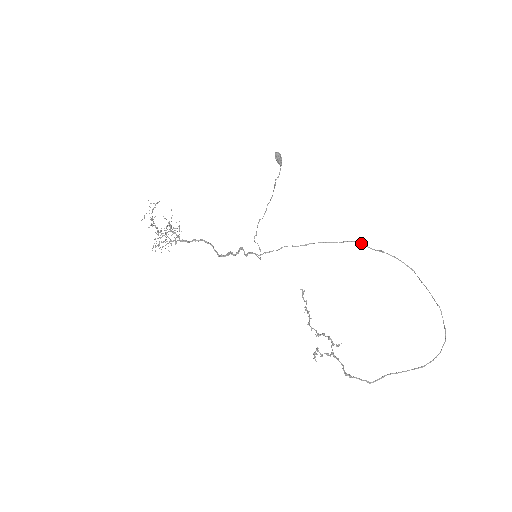
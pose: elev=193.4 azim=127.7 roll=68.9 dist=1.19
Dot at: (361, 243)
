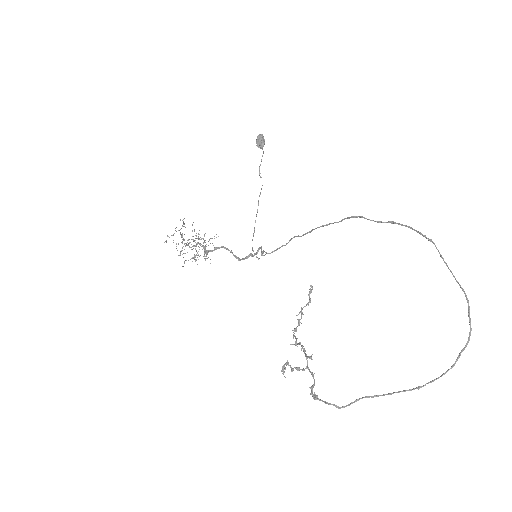
Dot at: (360, 217)
